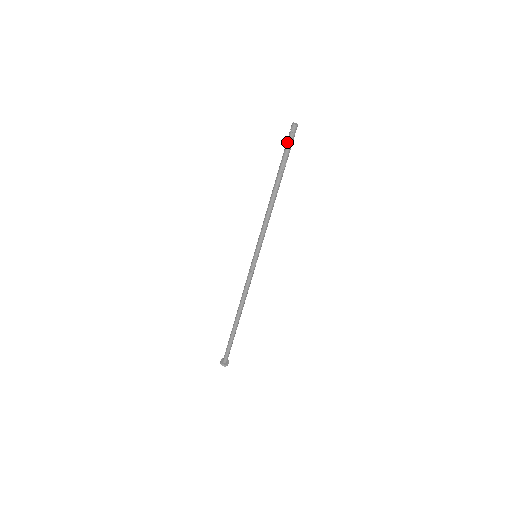
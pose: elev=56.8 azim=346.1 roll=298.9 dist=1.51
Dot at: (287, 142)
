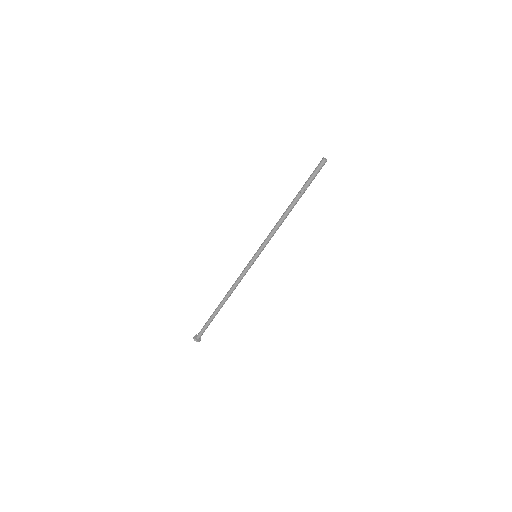
Dot at: (314, 171)
